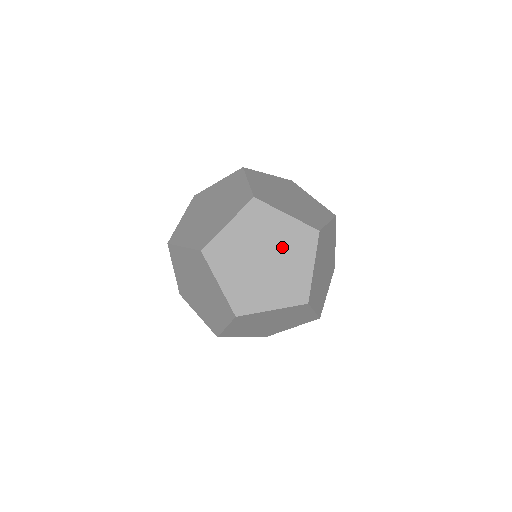
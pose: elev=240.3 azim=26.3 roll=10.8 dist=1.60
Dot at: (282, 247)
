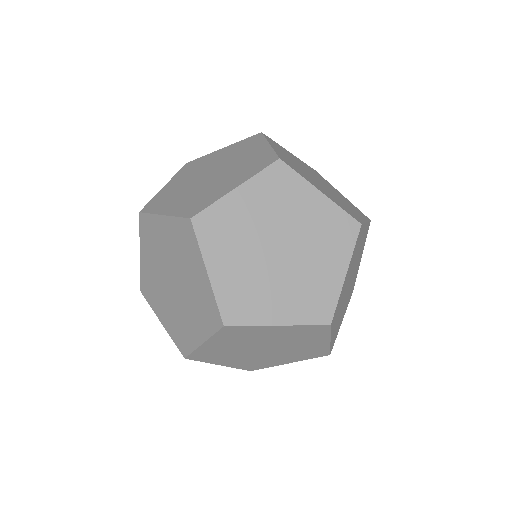
Dot at: (307, 236)
